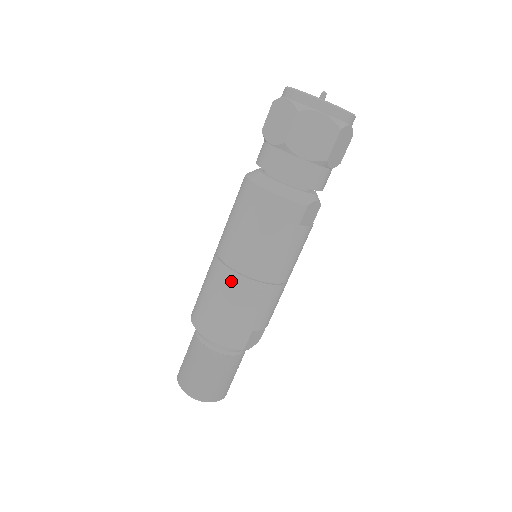
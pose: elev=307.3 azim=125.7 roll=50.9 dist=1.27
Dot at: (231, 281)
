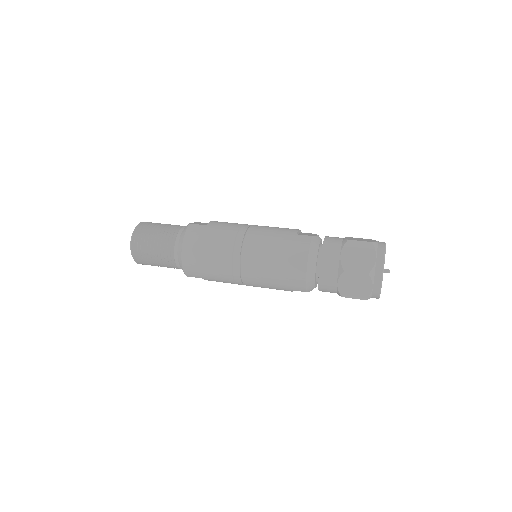
Dot at: (232, 260)
